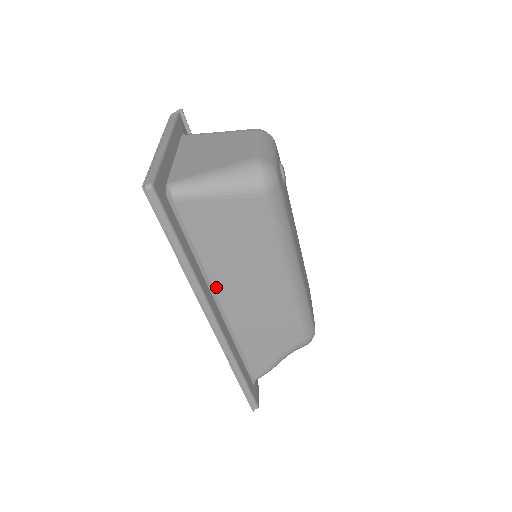
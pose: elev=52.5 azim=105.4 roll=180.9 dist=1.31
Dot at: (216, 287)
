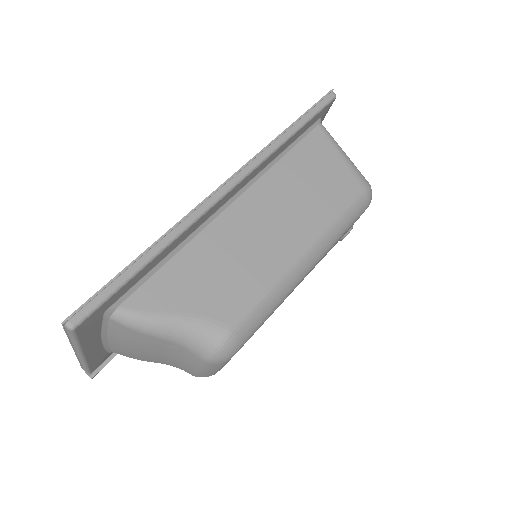
Dot at: (255, 187)
